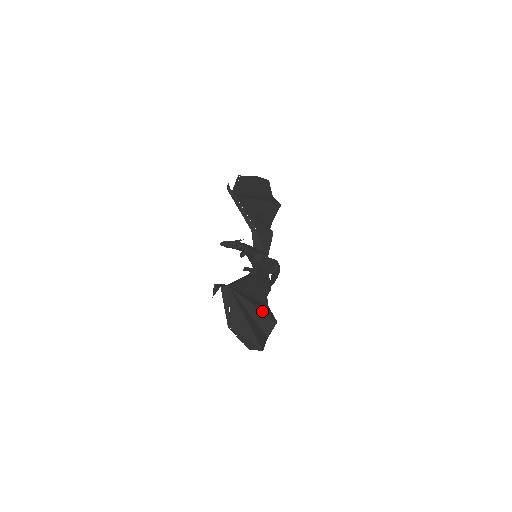
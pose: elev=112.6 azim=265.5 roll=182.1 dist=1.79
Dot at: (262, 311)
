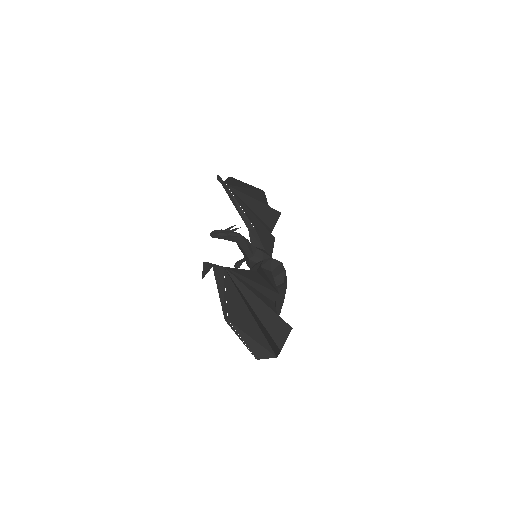
Dot at: (270, 309)
